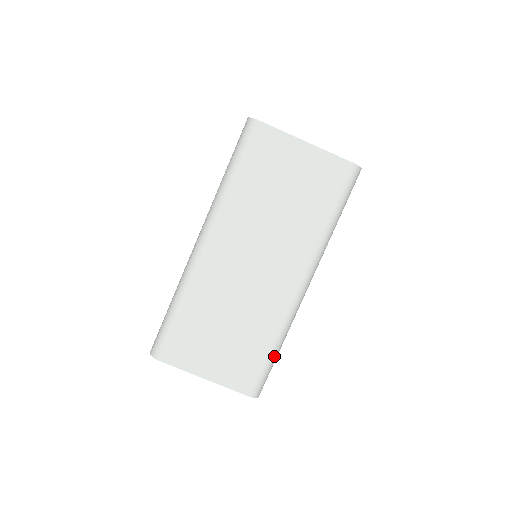
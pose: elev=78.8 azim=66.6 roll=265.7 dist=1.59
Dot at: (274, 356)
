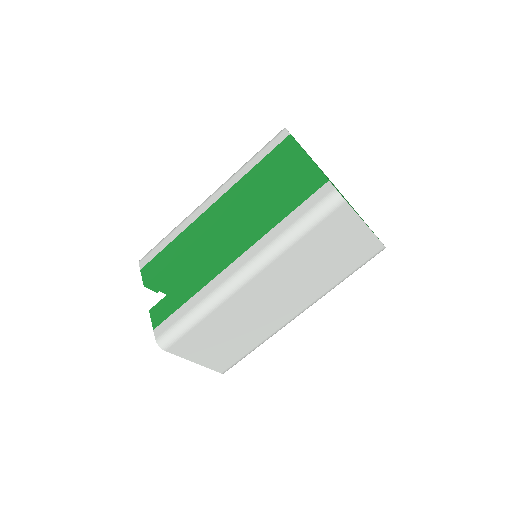
Dot at: occluded
